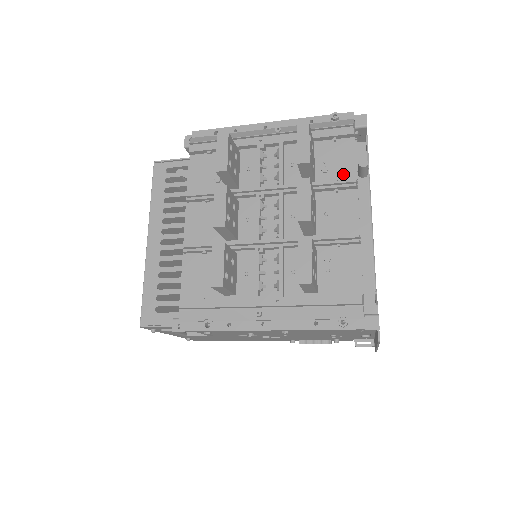
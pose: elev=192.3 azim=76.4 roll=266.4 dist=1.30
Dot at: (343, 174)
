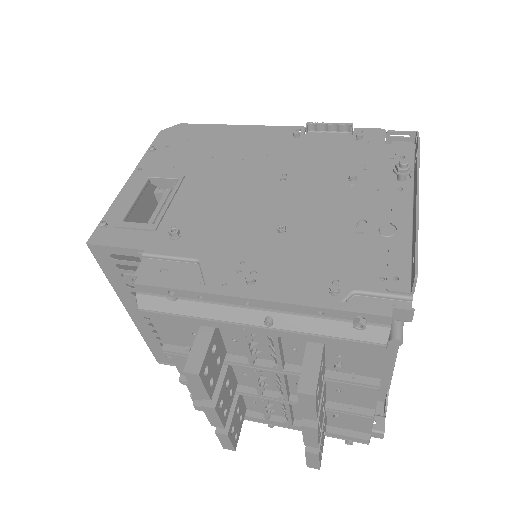
Dot at: (363, 370)
